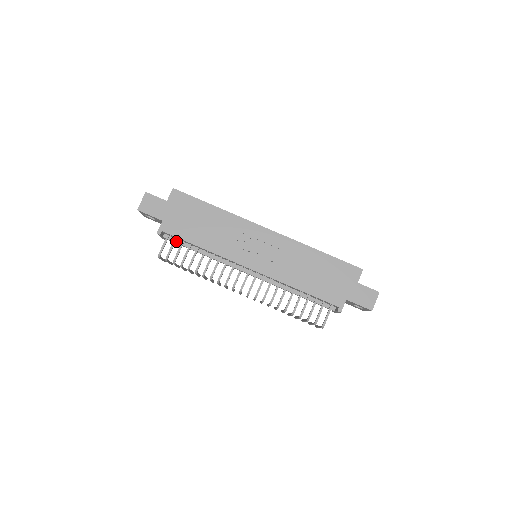
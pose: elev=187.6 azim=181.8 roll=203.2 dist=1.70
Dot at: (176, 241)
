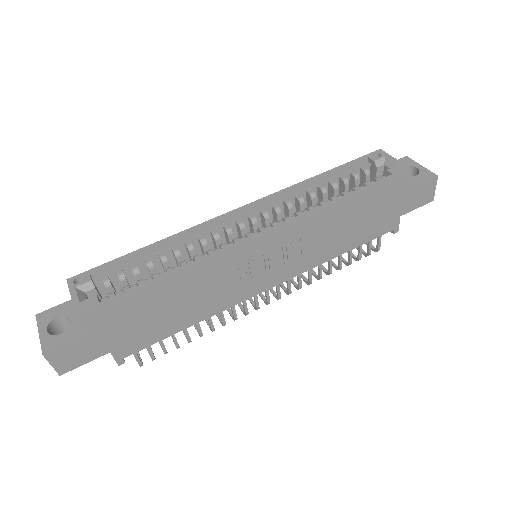
Dot at: occluded
